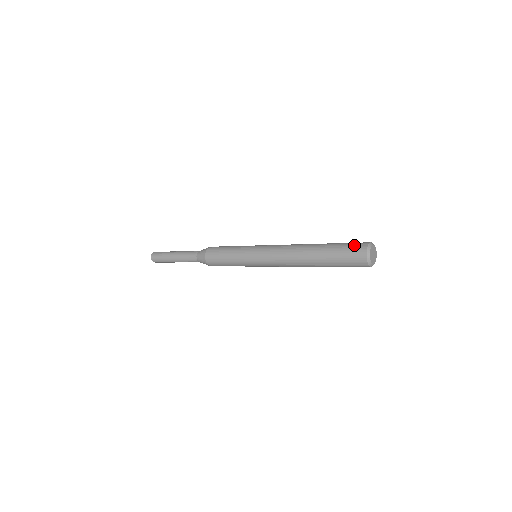
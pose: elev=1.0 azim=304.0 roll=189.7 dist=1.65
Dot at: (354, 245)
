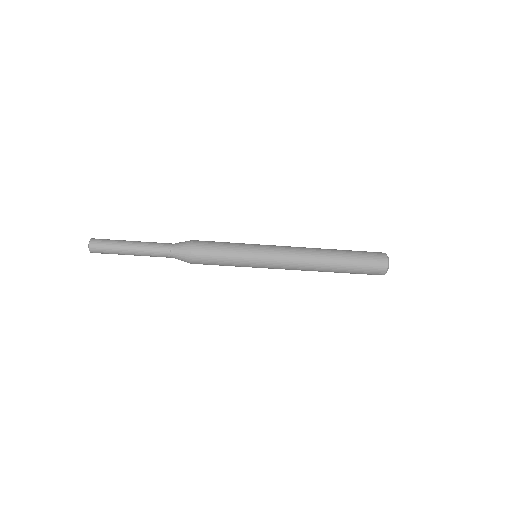
Dot at: (374, 256)
